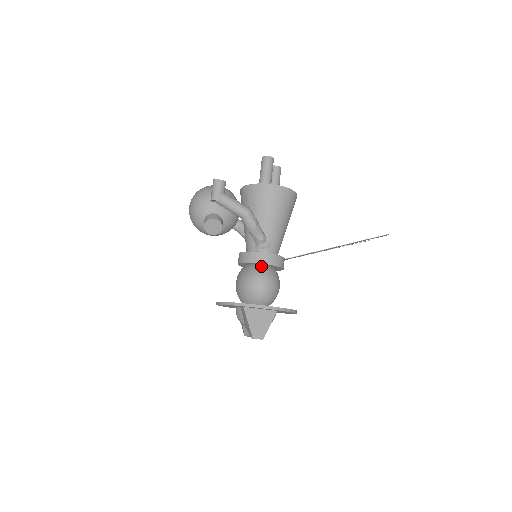
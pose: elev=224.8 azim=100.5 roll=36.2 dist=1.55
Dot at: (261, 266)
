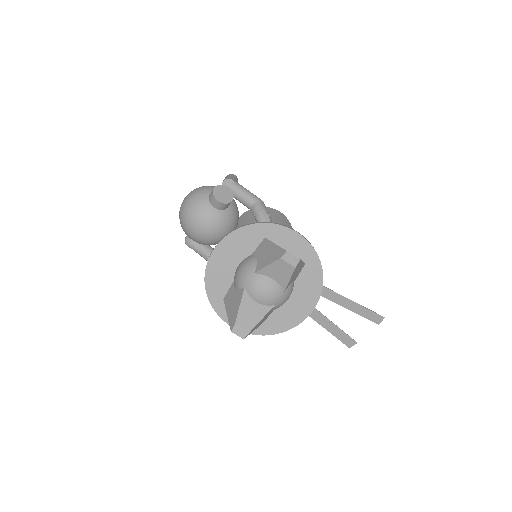
Dot at: occluded
